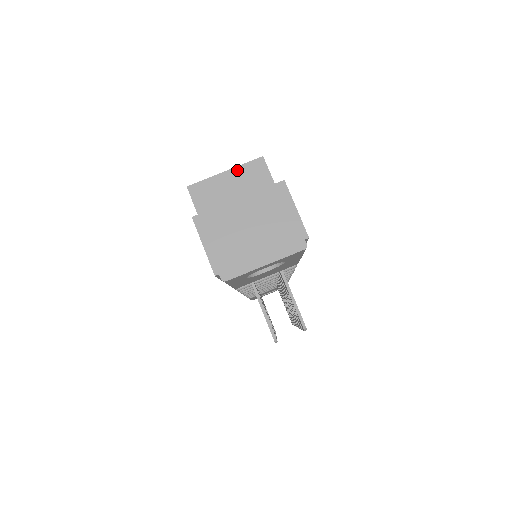
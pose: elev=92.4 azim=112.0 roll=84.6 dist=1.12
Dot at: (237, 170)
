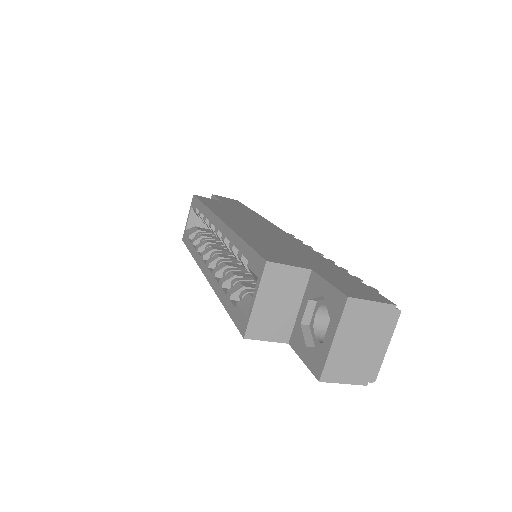
Dot at: (261, 290)
